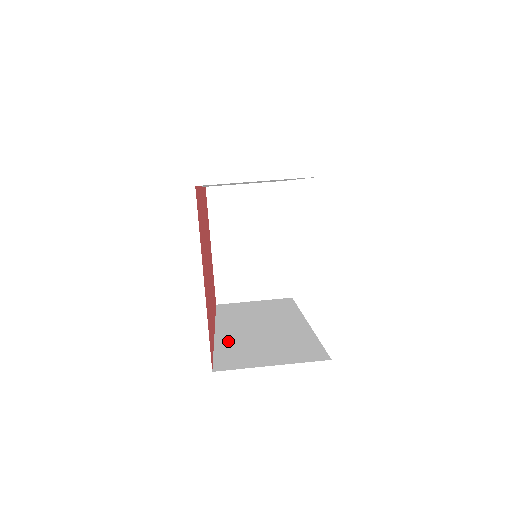
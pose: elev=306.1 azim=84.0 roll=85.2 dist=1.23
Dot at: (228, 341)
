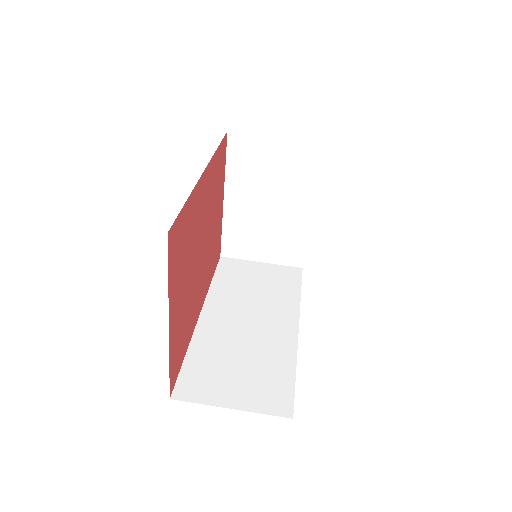
Dot at: (205, 341)
